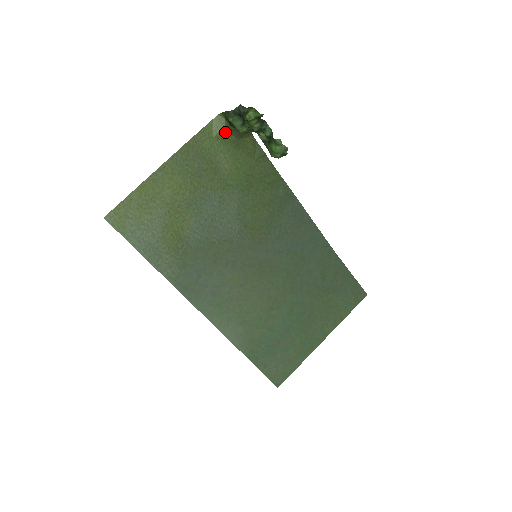
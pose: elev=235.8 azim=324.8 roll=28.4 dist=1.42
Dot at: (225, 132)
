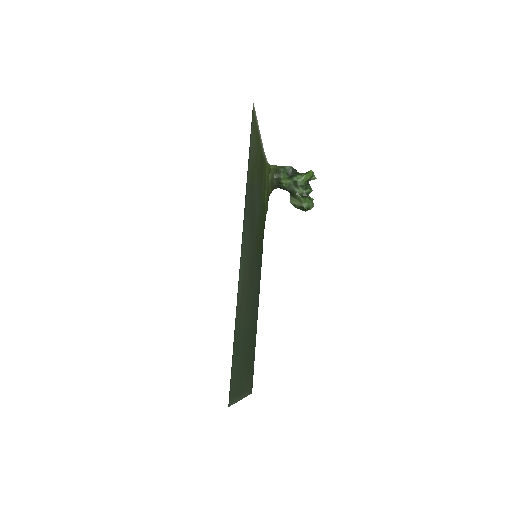
Dot at: (268, 174)
